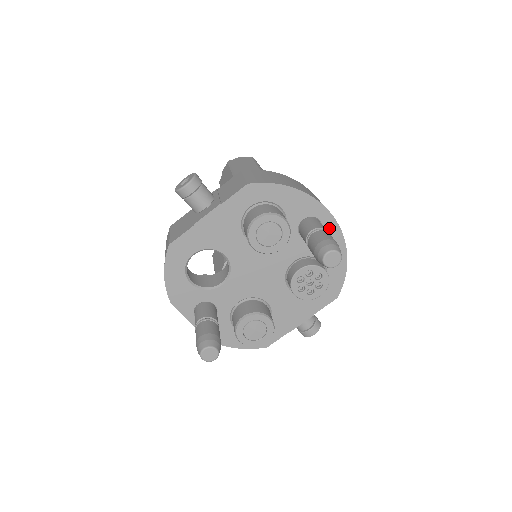
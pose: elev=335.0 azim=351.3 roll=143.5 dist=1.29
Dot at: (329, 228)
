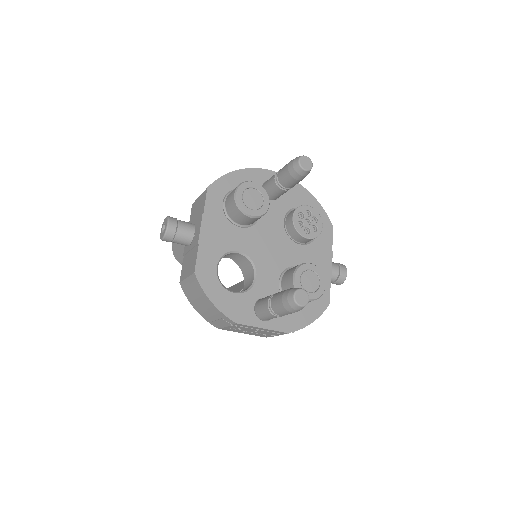
Dot at: occluded
